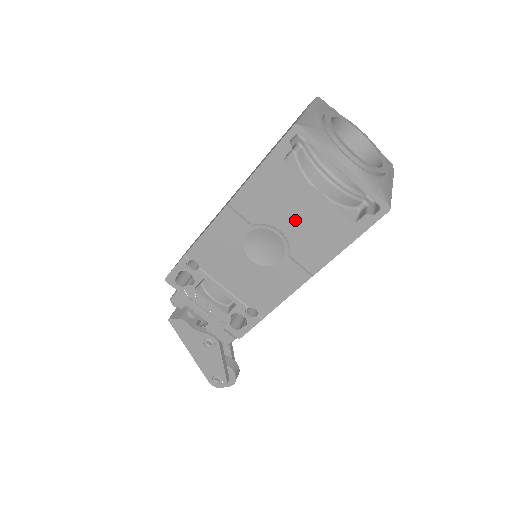
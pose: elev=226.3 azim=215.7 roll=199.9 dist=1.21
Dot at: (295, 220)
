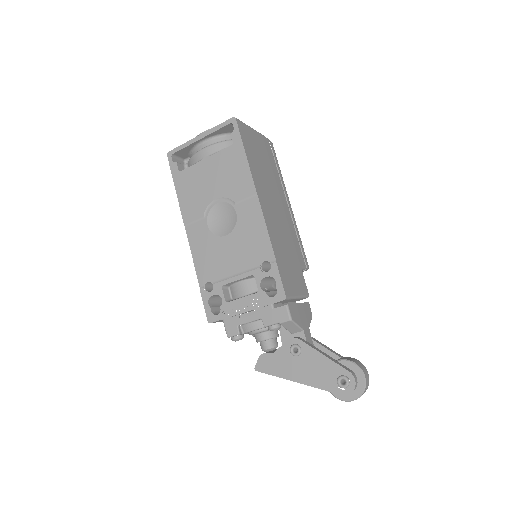
Dot at: (214, 184)
